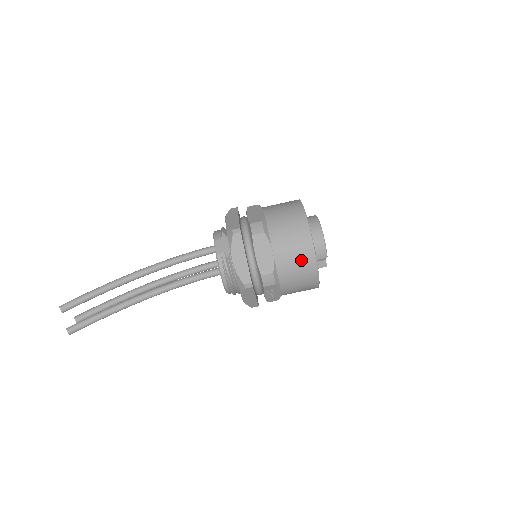
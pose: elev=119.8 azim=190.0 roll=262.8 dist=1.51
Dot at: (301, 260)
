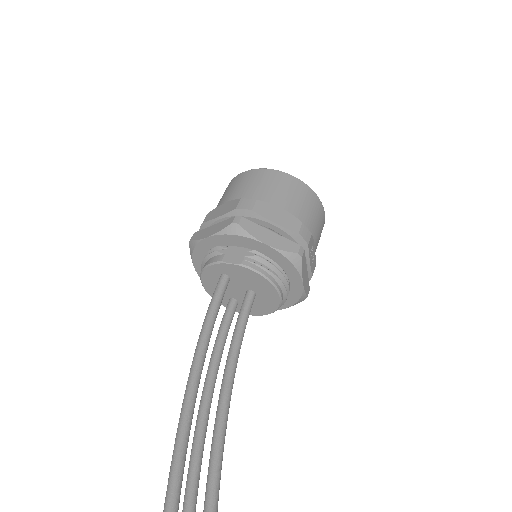
Dot at: (303, 196)
